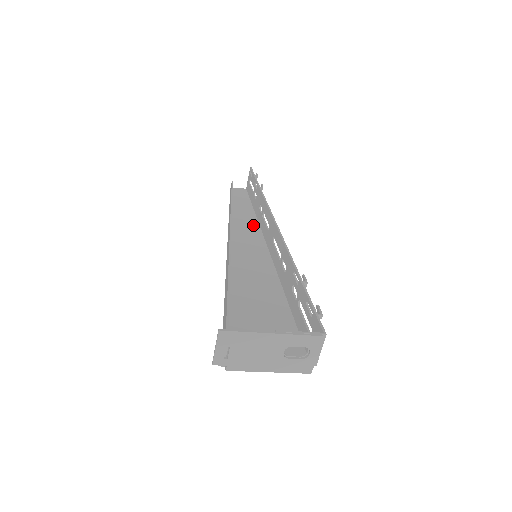
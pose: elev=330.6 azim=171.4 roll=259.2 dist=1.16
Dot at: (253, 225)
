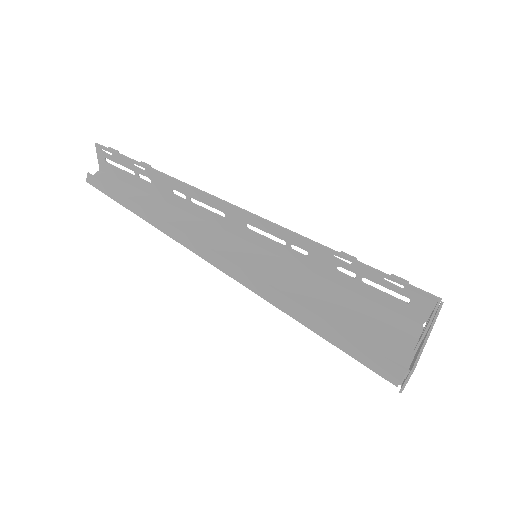
Dot at: (184, 217)
